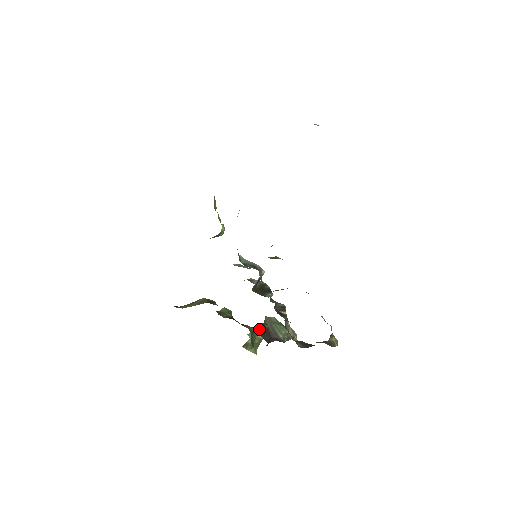
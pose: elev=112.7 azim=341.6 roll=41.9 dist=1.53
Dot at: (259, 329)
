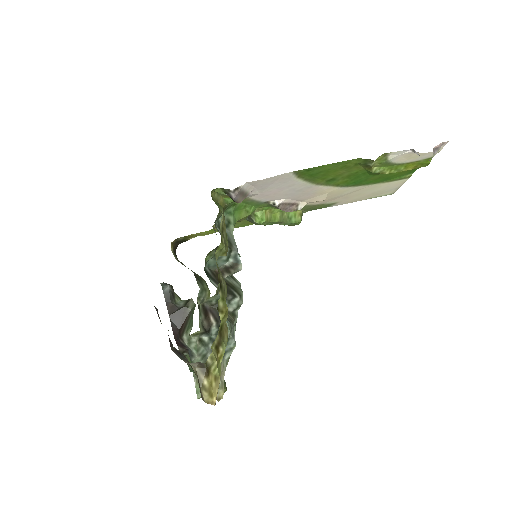
Dot at: (170, 296)
